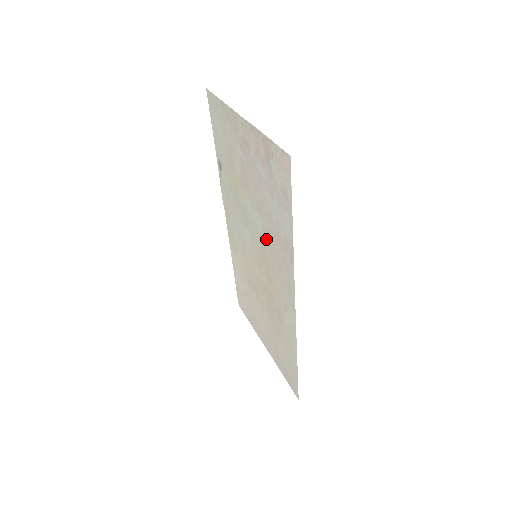
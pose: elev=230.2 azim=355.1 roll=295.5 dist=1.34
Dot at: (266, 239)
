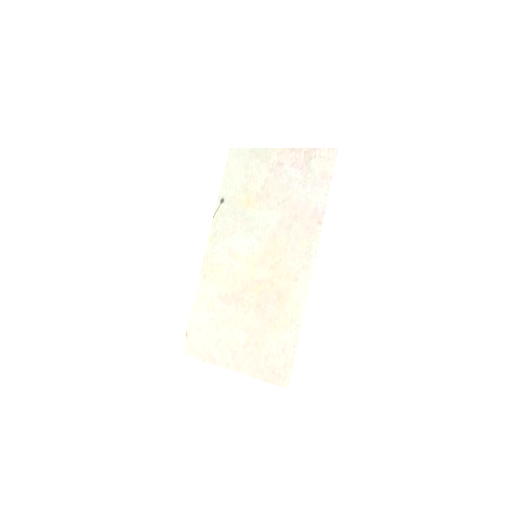
Dot at: (283, 227)
